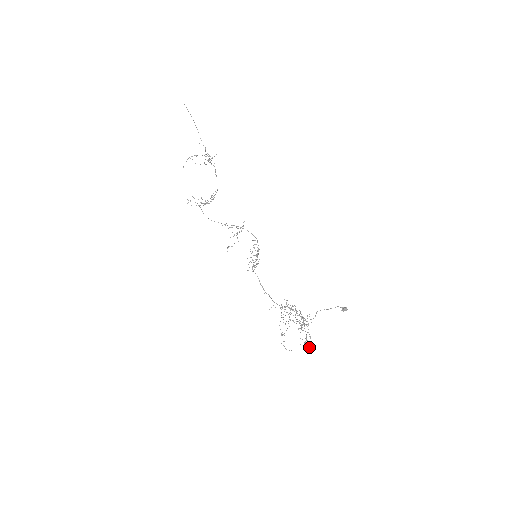
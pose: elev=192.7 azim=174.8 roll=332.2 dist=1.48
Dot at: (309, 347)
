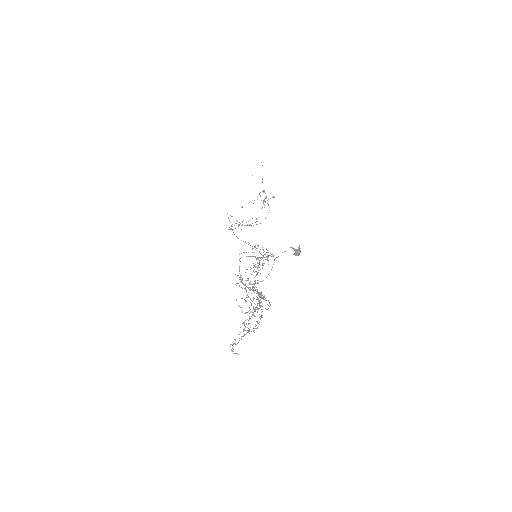
Dot at: occluded
